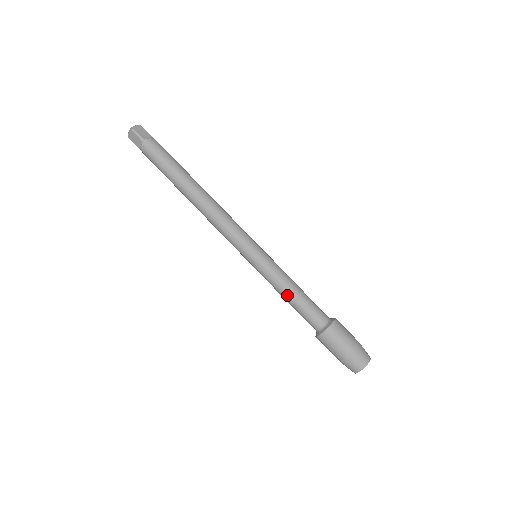
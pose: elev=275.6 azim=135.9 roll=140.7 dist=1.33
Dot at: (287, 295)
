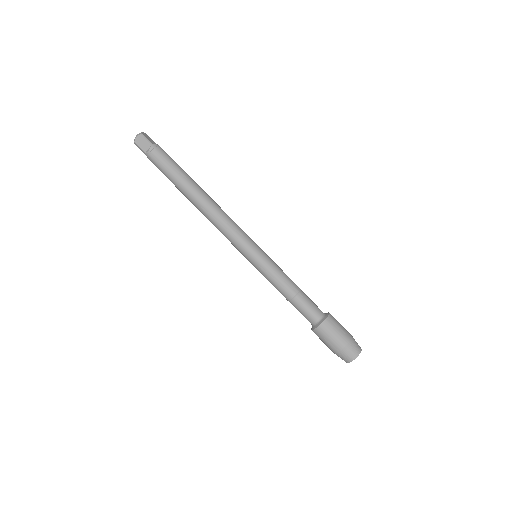
Dot at: (288, 289)
